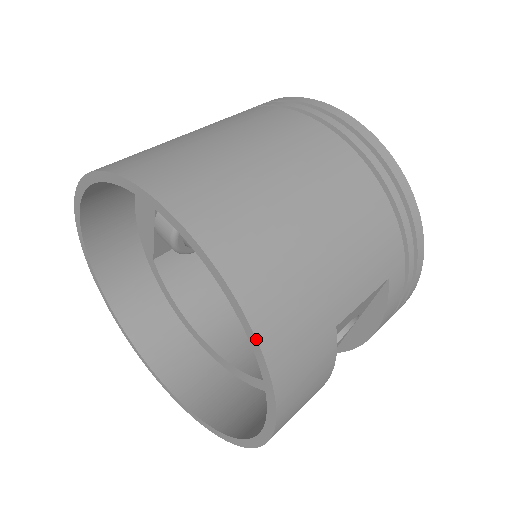
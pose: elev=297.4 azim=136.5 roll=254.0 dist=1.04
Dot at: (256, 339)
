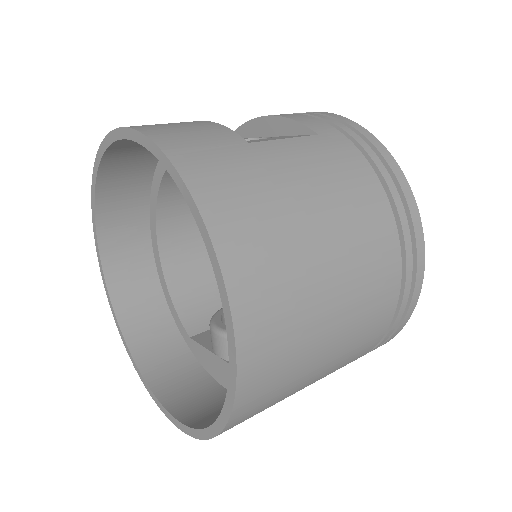
Dot at: (220, 432)
